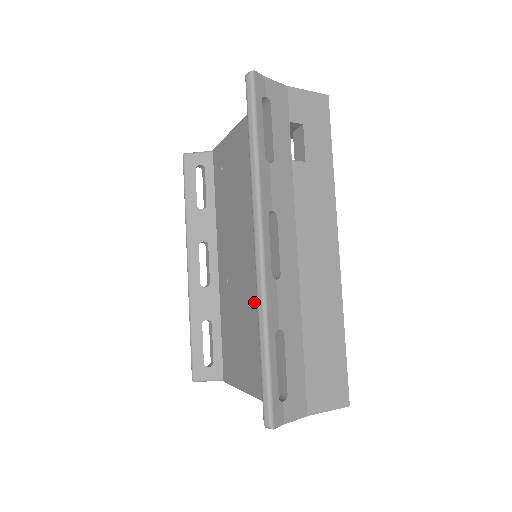
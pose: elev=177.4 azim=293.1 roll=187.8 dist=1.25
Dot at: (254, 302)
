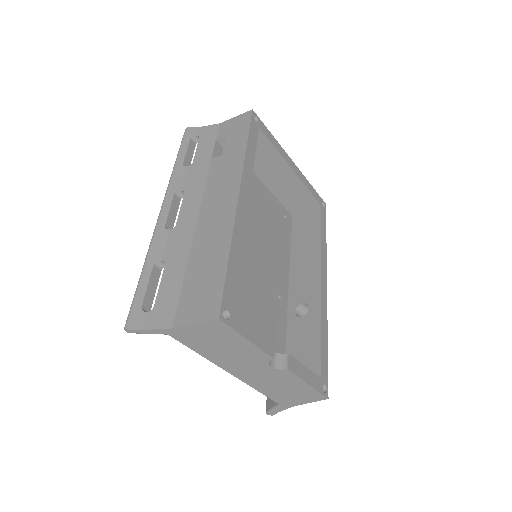
Dot at: occluded
